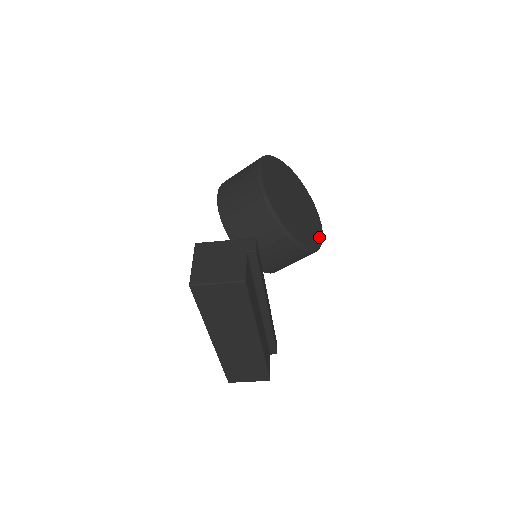
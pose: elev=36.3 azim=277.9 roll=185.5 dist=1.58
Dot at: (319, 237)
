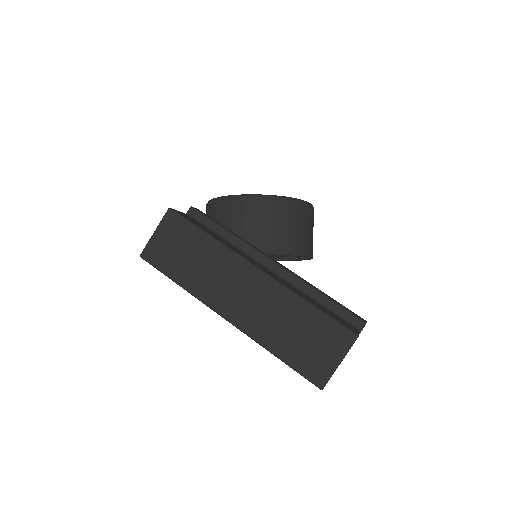
Dot at: occluded
